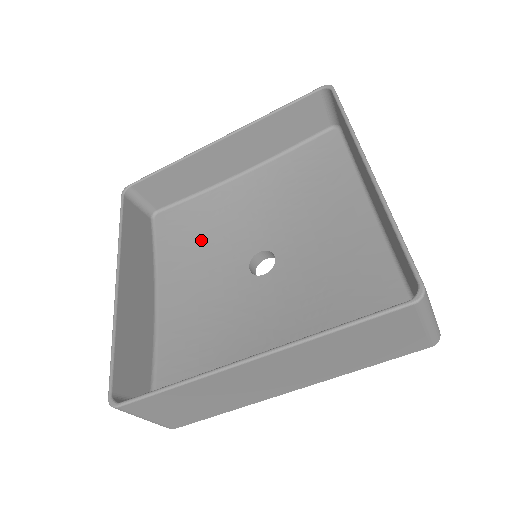
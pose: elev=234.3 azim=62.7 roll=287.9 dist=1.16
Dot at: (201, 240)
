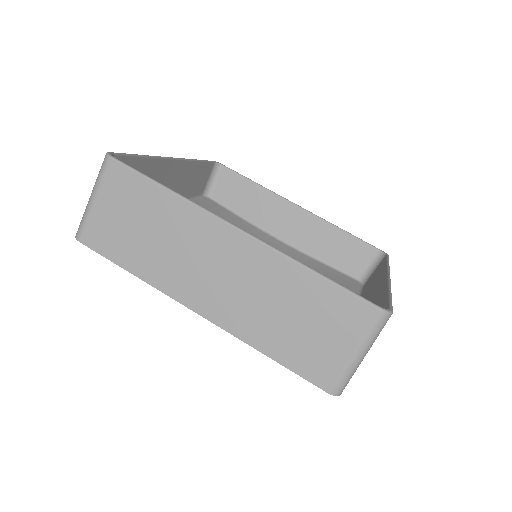
Dot at: occluded
